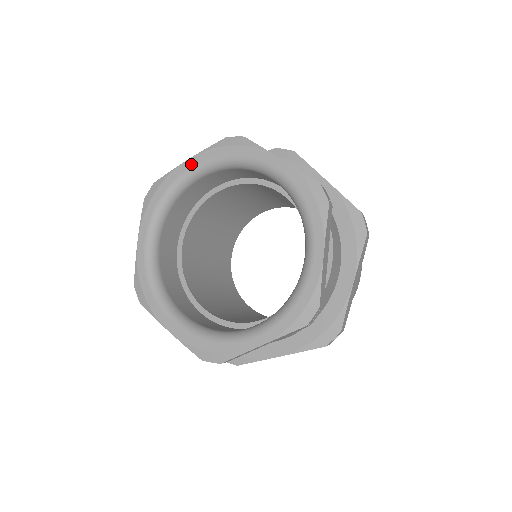
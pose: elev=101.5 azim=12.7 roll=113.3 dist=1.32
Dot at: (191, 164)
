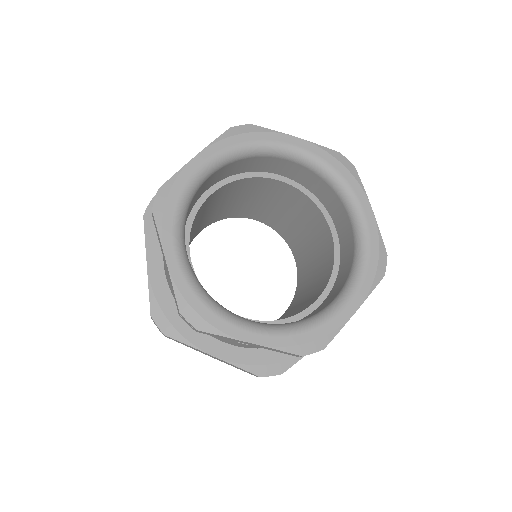
Dot at: (203, 159)
